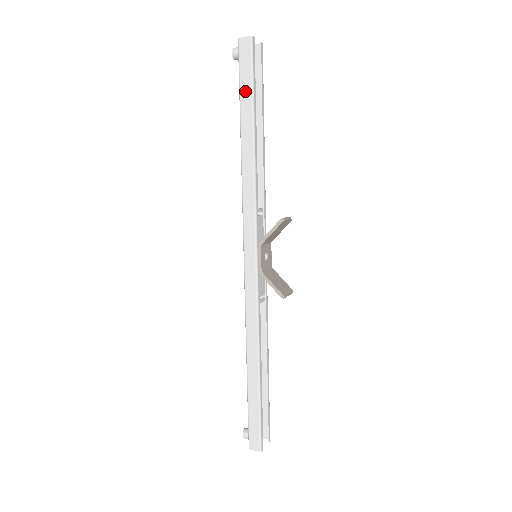
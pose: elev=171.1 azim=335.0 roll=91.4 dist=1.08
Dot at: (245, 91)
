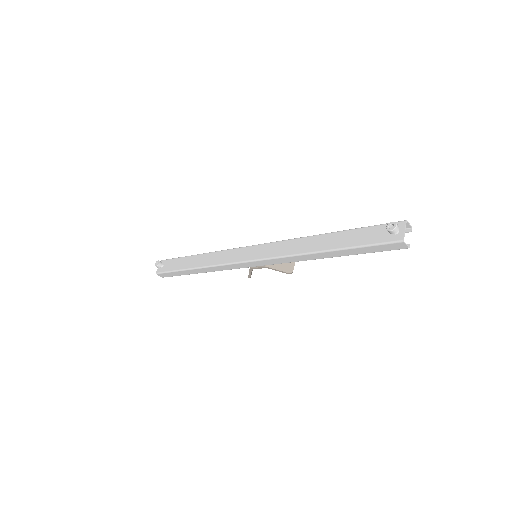
Dot at: (362, 250)
